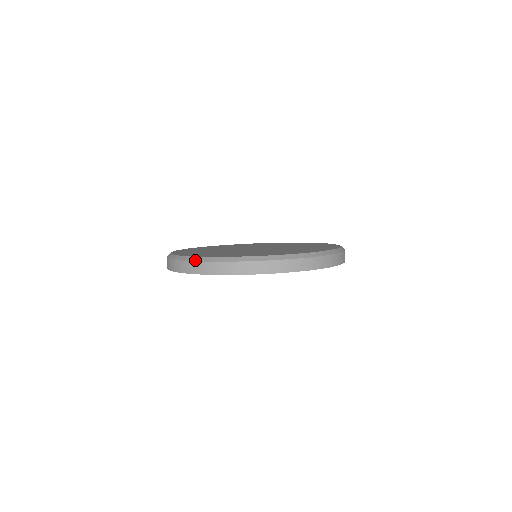
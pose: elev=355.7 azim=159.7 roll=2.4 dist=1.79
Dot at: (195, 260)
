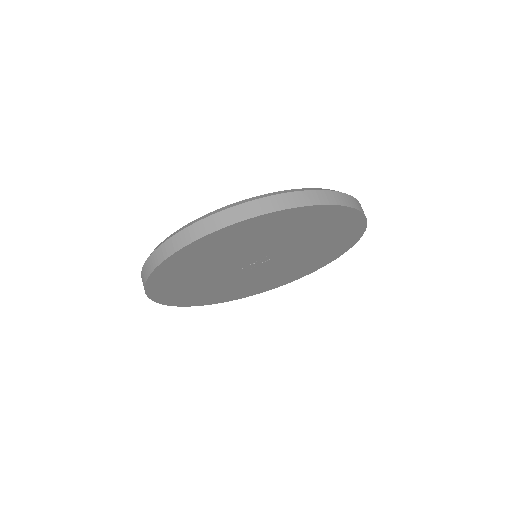
Dot at: occluded
